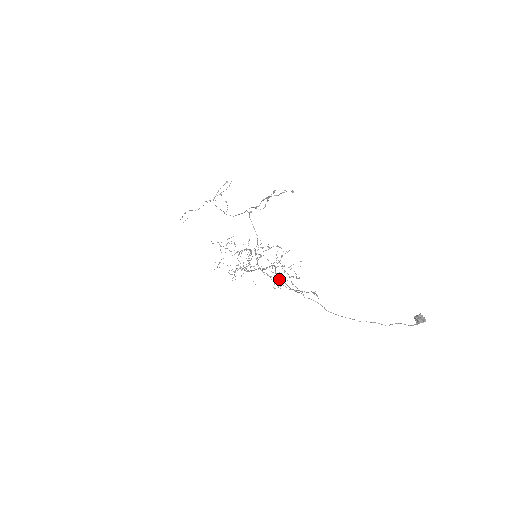
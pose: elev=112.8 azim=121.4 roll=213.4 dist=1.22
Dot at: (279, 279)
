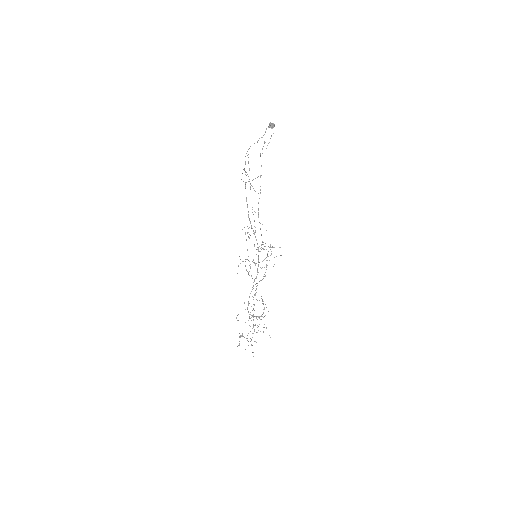
Dot at: occluded
